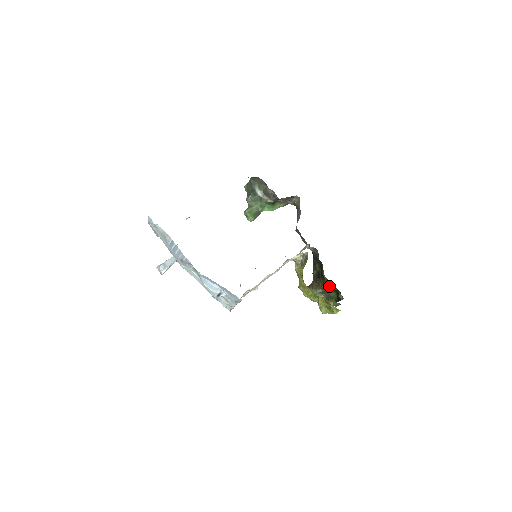
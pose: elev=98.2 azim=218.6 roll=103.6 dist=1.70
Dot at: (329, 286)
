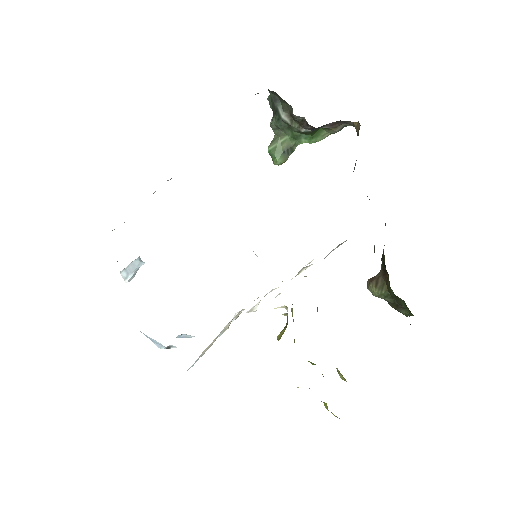
Dot at: (397, 296)
